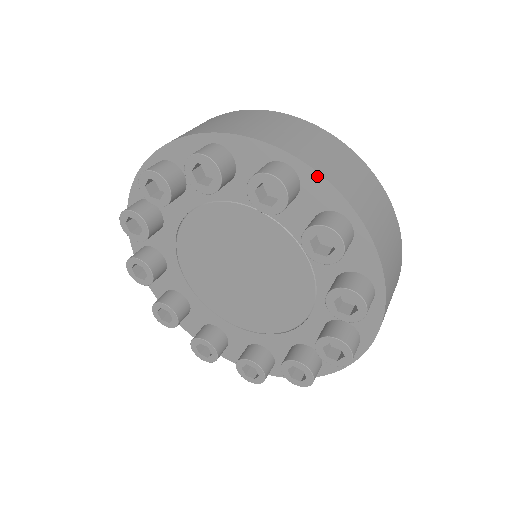
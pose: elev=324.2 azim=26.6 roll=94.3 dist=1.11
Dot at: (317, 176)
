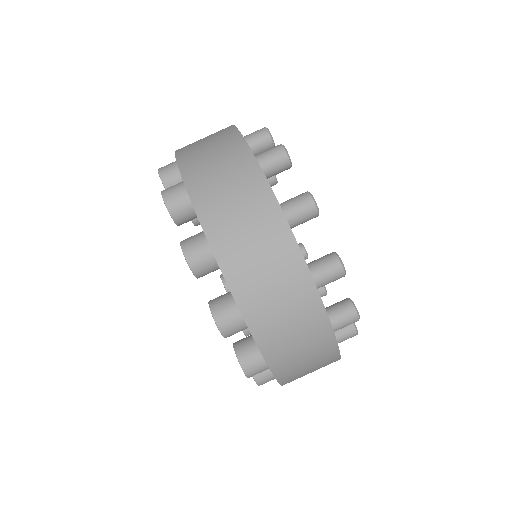
Dot at: occluded
